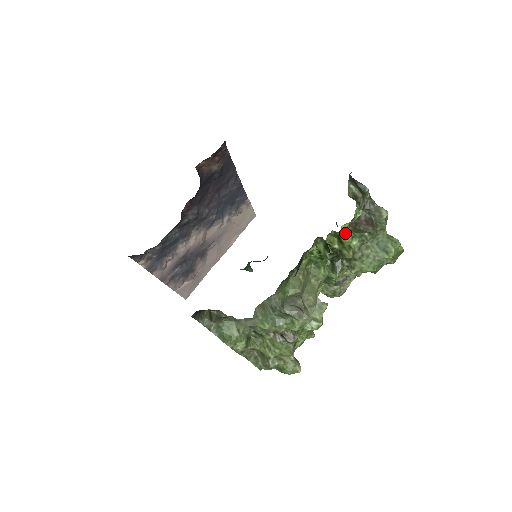
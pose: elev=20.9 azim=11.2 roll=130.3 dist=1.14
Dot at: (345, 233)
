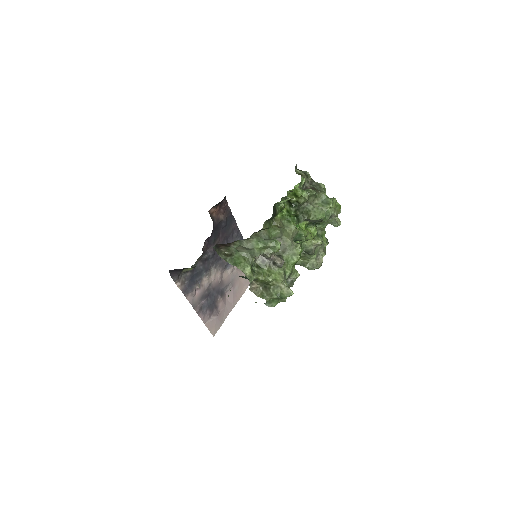
Dot at: (297, 189)
